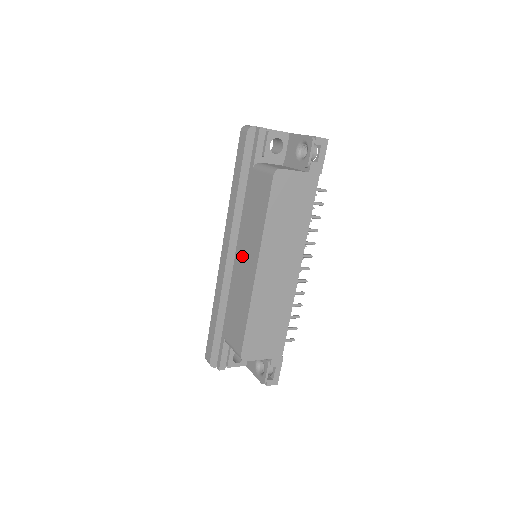
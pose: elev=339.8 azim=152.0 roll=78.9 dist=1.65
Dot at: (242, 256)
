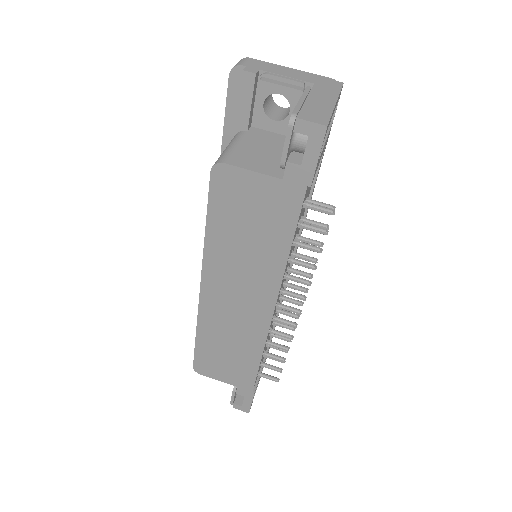
Dot at: occluded
